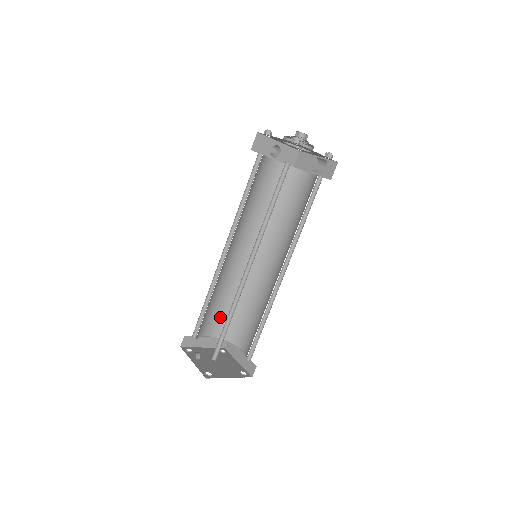
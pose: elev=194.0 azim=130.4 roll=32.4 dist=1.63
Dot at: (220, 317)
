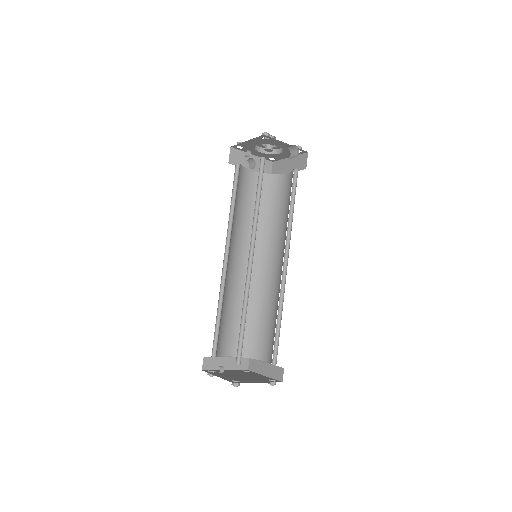
Dot at: (236, 333)
